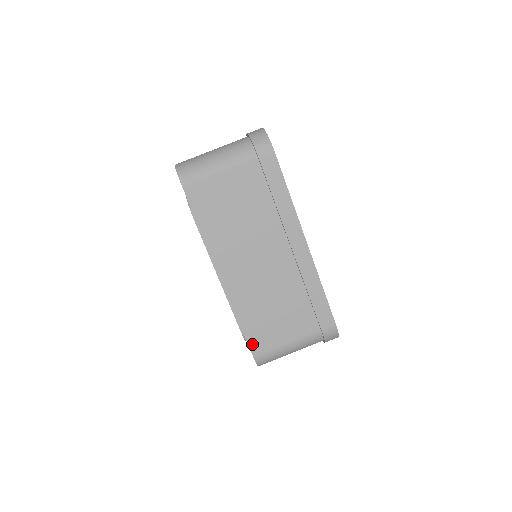
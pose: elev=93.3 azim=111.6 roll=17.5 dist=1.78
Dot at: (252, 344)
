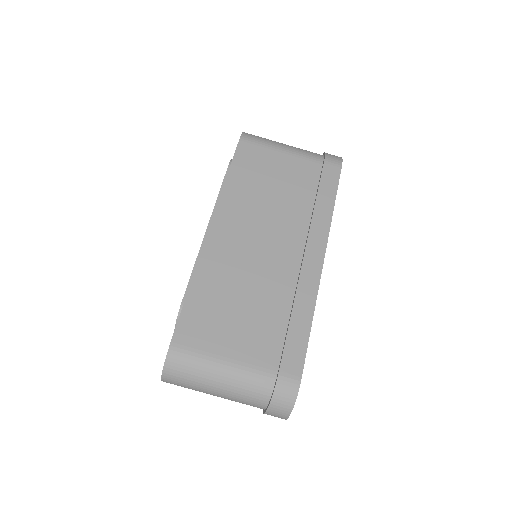
Dot at: (182, 326)
